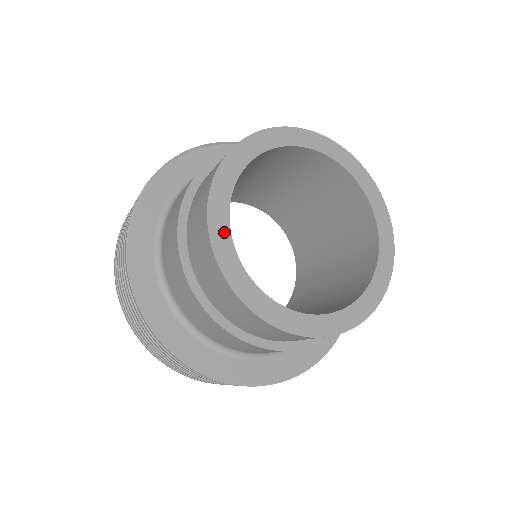
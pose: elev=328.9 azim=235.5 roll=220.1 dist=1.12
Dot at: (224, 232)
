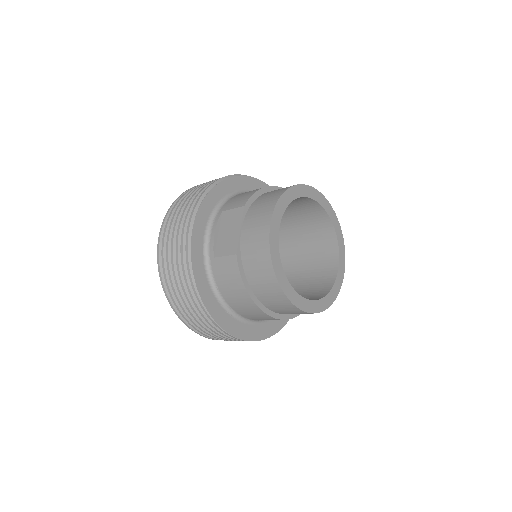
Dot at: (298, 298)
